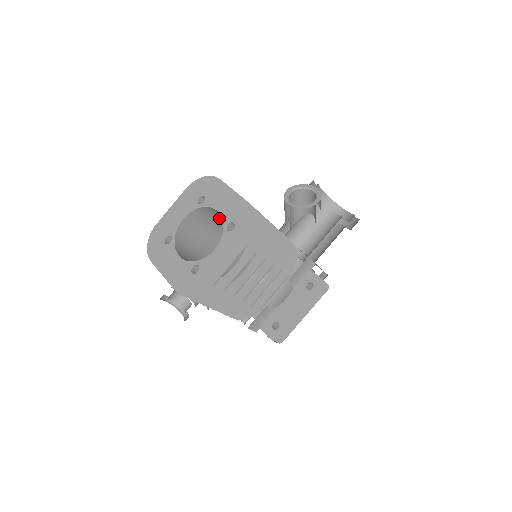
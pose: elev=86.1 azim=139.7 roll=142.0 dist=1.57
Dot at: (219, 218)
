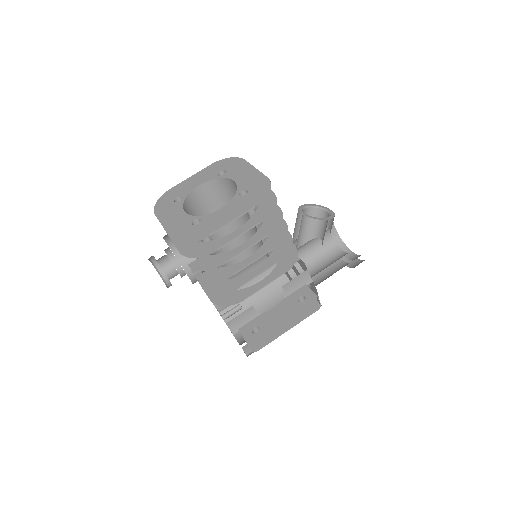
Dot at: occluded
